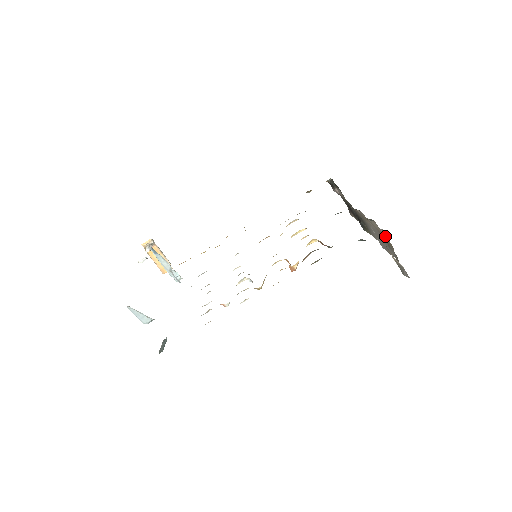
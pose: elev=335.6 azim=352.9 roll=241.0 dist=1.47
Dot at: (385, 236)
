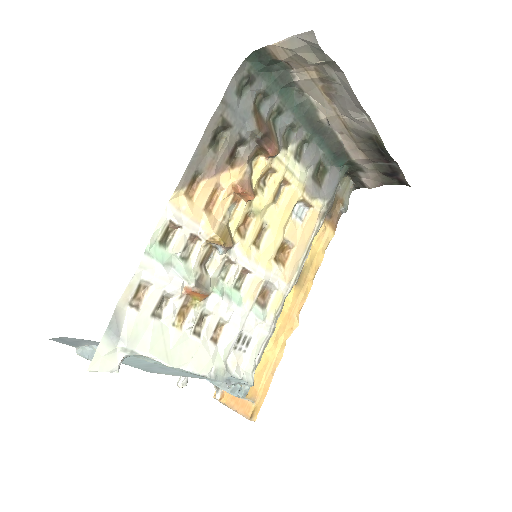
Dot at: (307, 76)
